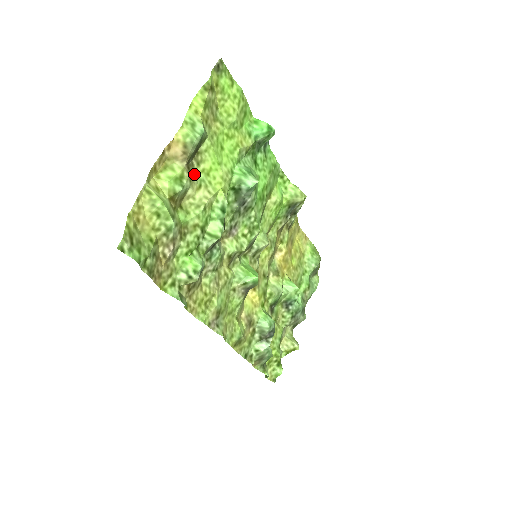
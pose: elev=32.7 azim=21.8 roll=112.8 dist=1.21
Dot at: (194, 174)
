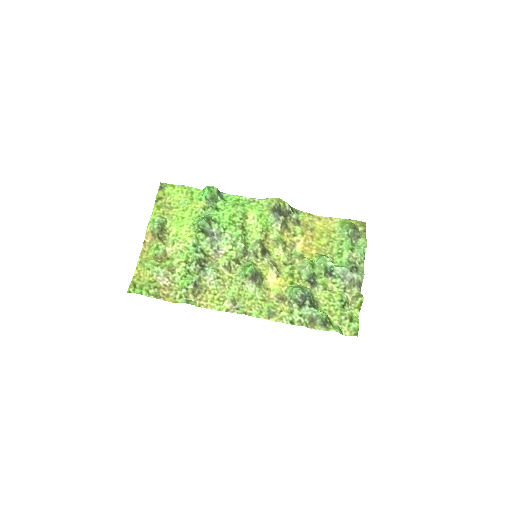
Dot at: (167, 240)
